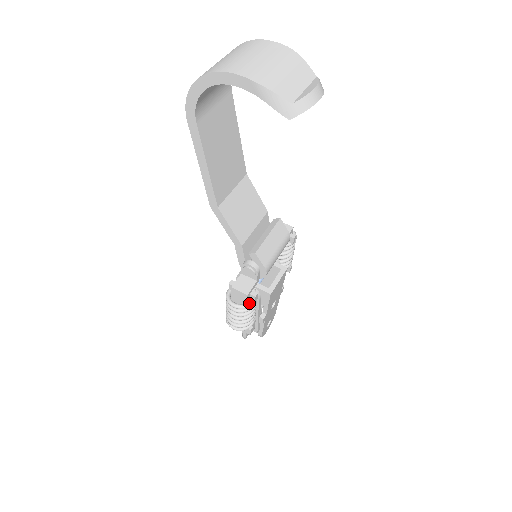
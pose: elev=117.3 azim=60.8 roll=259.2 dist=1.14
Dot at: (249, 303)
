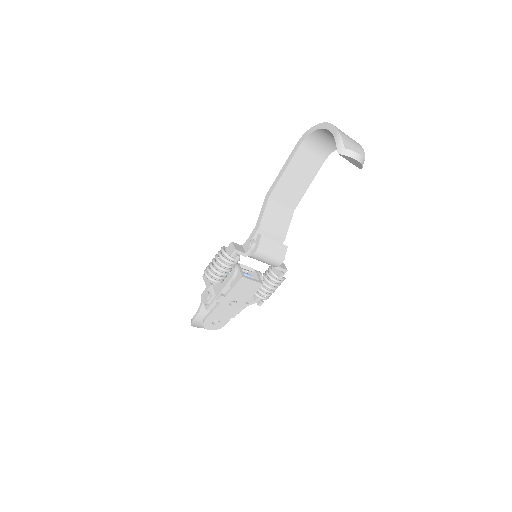
Dot at: (231, 256)
